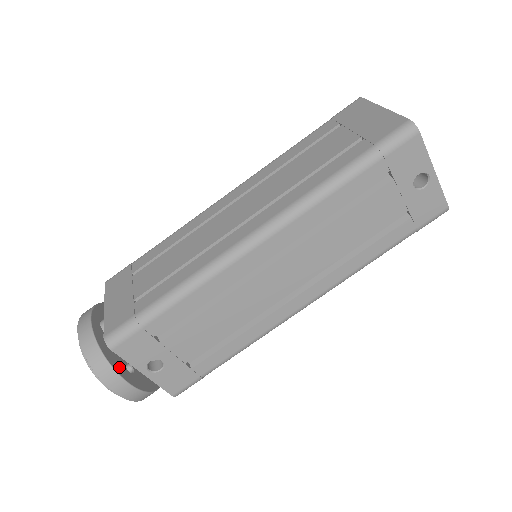
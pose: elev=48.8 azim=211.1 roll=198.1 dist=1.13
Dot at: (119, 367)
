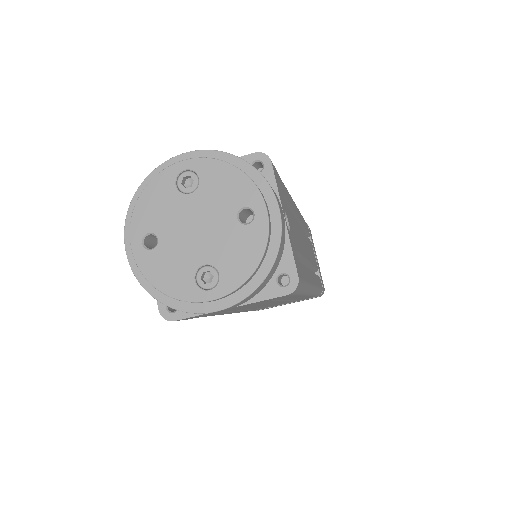
Dot at: occluded
